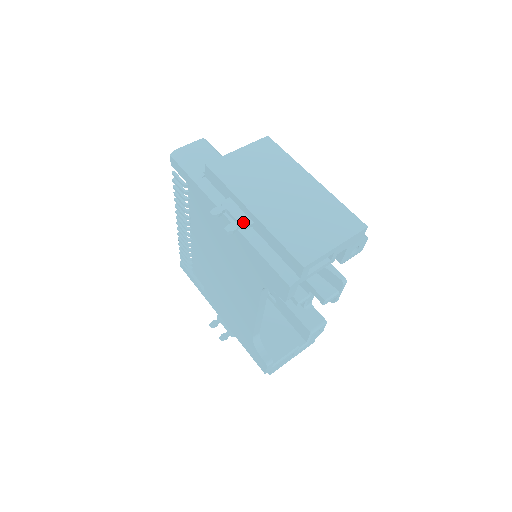
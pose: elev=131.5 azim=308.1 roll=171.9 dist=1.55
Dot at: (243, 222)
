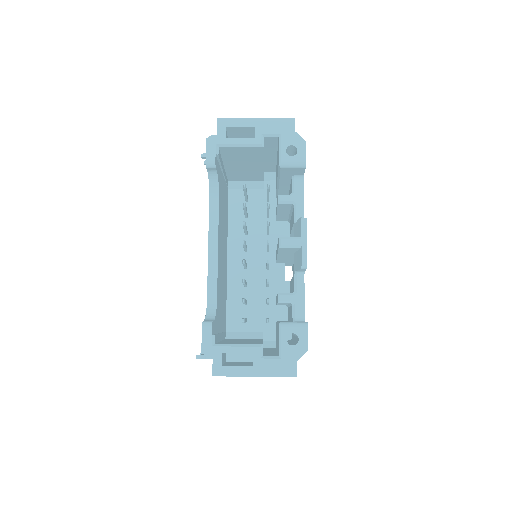
Dot at: occluded
